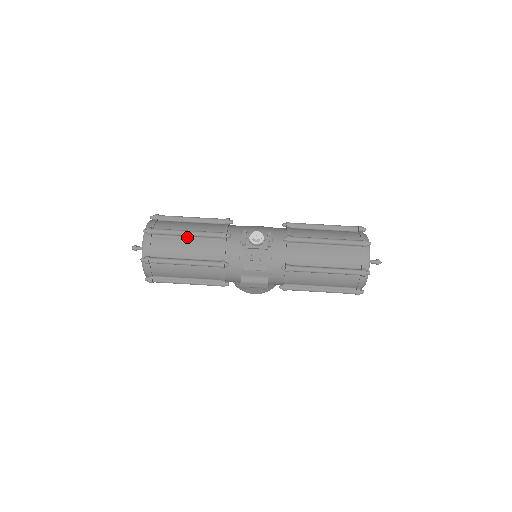
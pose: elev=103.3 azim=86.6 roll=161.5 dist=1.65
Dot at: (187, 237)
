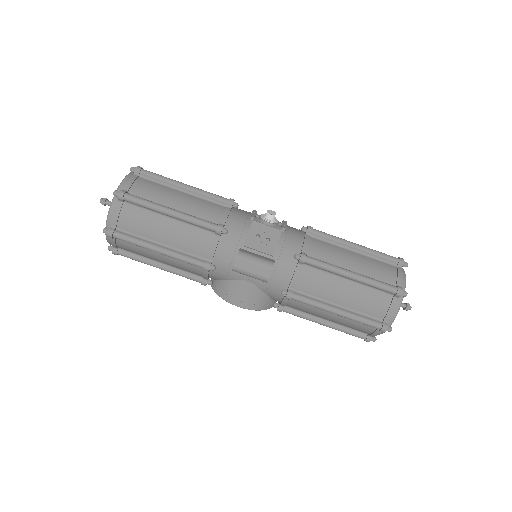
Dot at: (183, 191)
